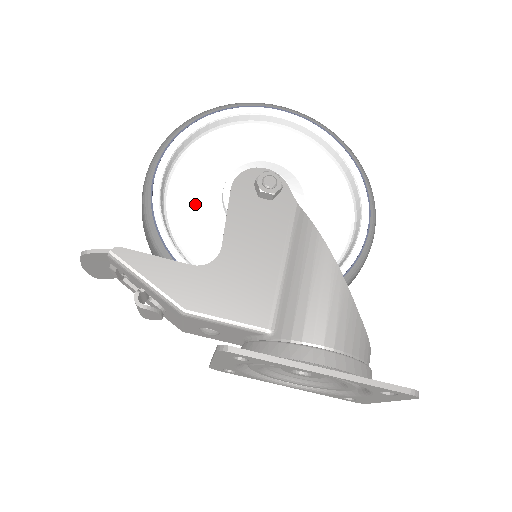
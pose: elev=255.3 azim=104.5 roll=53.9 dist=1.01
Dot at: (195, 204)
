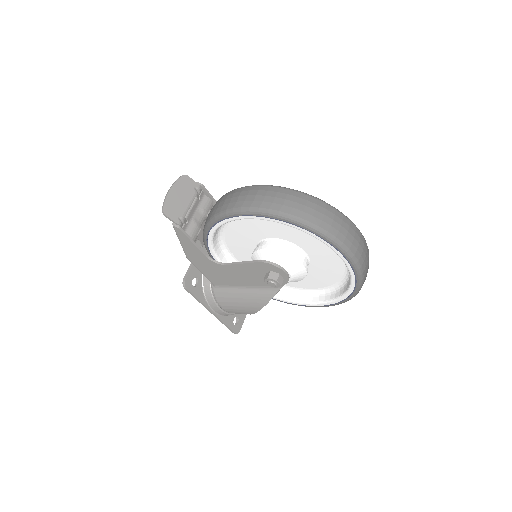
Dot at: (251, 227)
